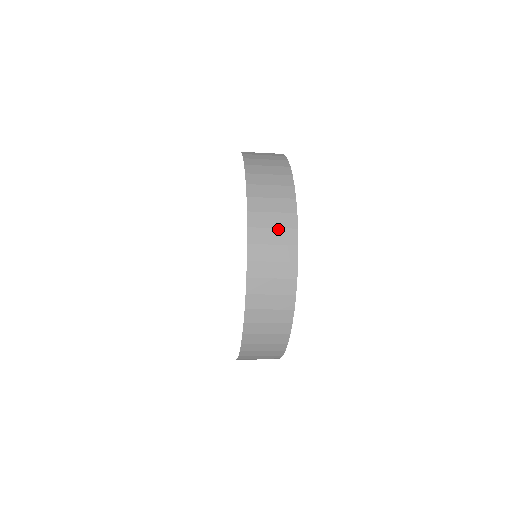
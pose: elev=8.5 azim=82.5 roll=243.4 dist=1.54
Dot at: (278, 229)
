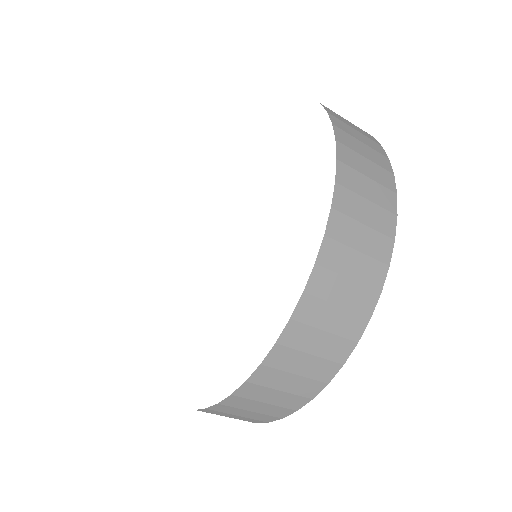
Dot at: occluded
